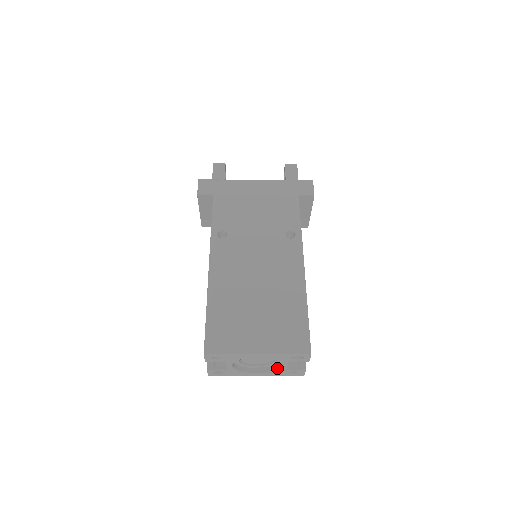
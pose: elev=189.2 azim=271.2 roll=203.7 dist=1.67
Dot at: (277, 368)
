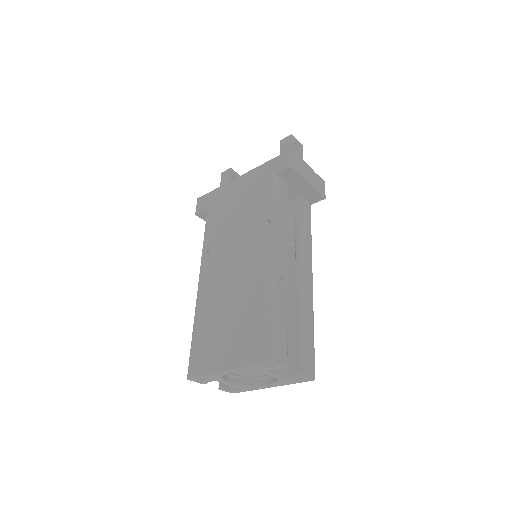
Dot at: occluded
